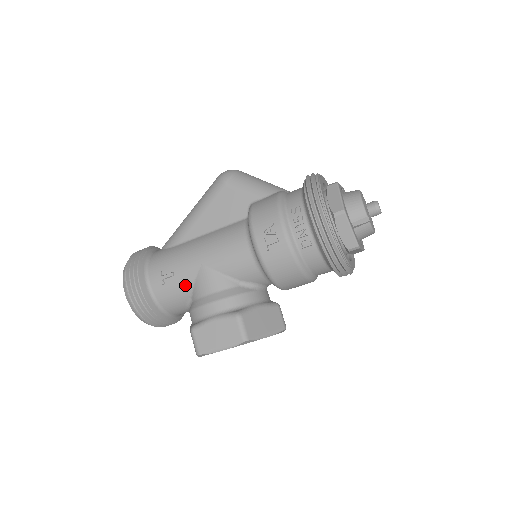
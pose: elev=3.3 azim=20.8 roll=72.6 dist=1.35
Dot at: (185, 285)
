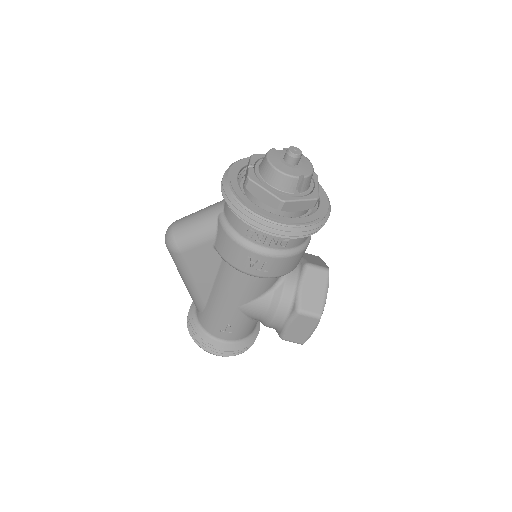
Dot at: (244, 322)
